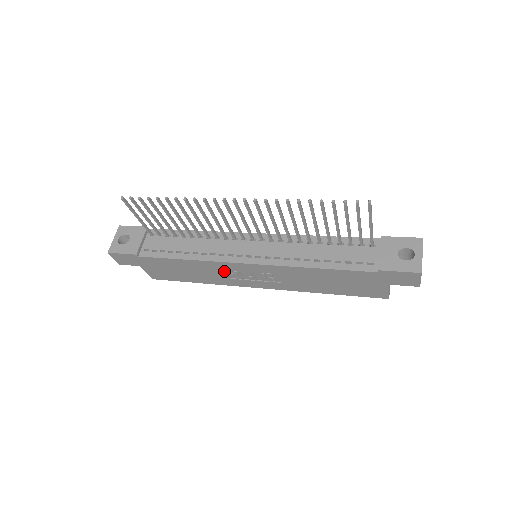
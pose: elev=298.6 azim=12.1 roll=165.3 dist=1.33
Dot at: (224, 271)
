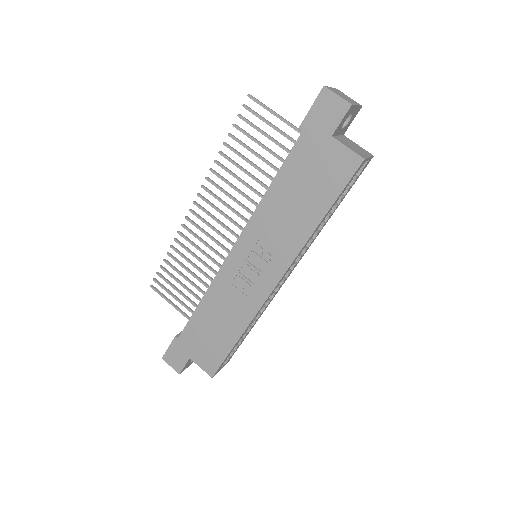
Dot at: (232, 287)
